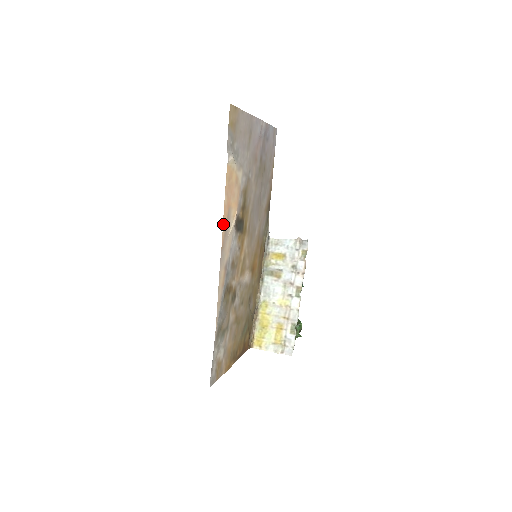
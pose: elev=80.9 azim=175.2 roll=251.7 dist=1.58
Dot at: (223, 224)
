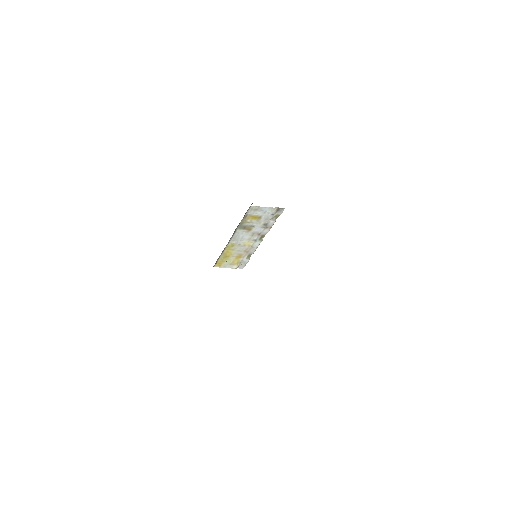
Dot at: occluded
